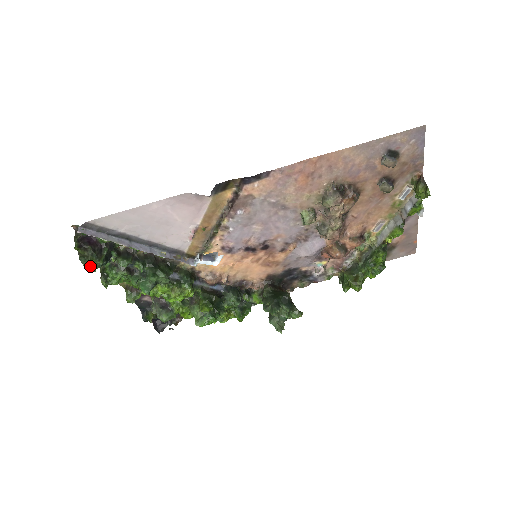
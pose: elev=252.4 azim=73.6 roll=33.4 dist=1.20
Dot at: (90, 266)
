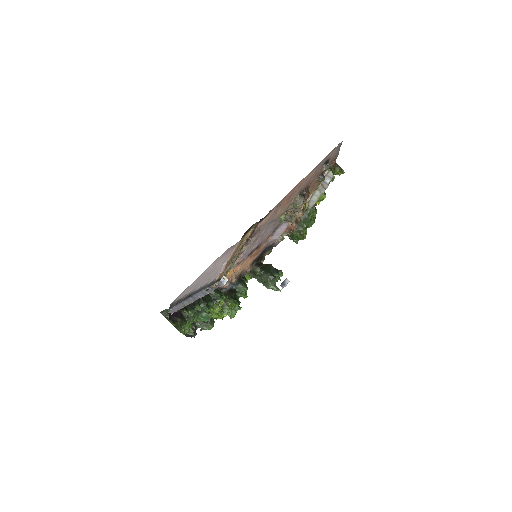
Dot at: (182, 329)
